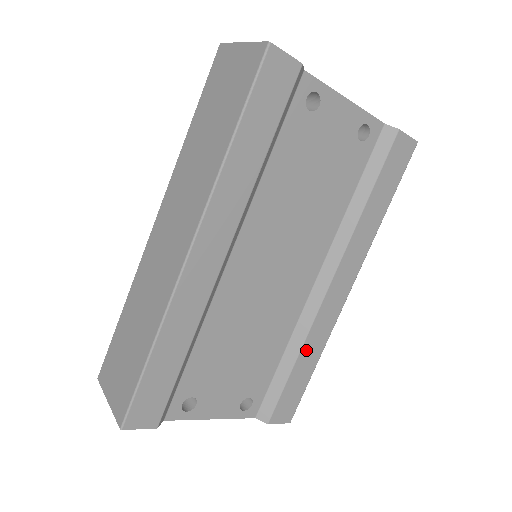
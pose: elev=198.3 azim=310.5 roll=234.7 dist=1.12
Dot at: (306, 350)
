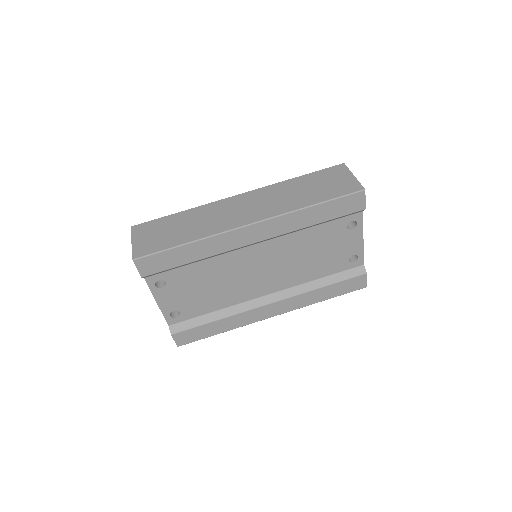
Dot at: (227, 320)
